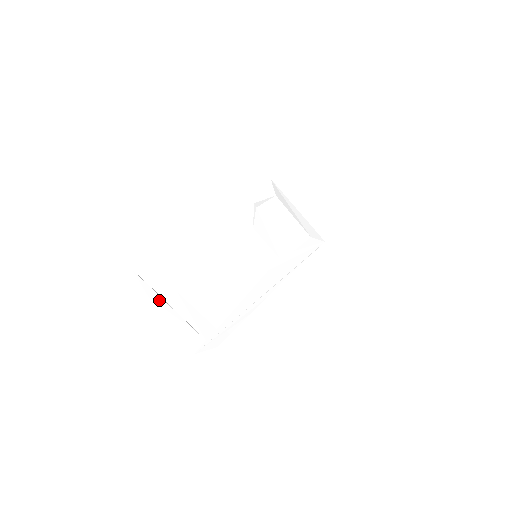
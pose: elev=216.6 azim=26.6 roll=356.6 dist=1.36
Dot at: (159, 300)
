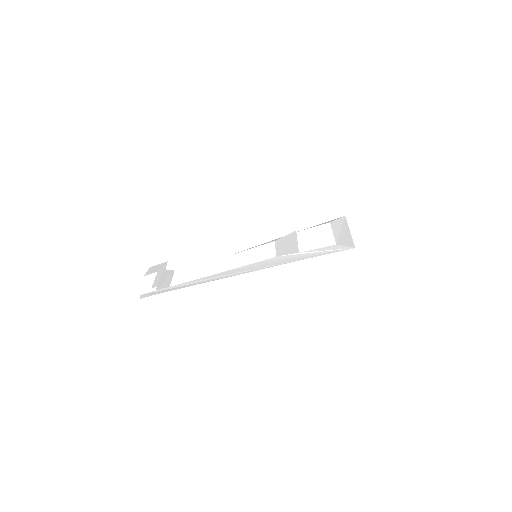
Dot at: (161, 273)
